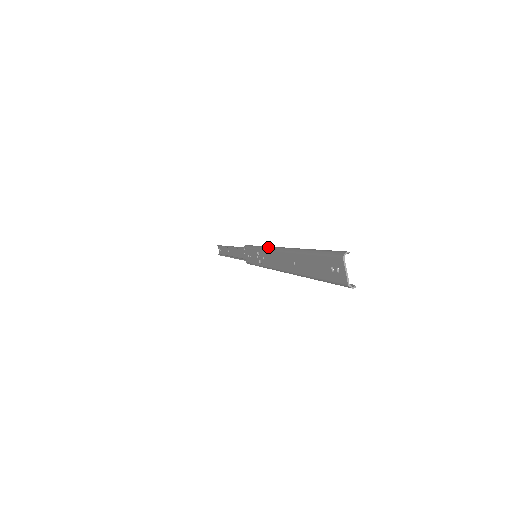
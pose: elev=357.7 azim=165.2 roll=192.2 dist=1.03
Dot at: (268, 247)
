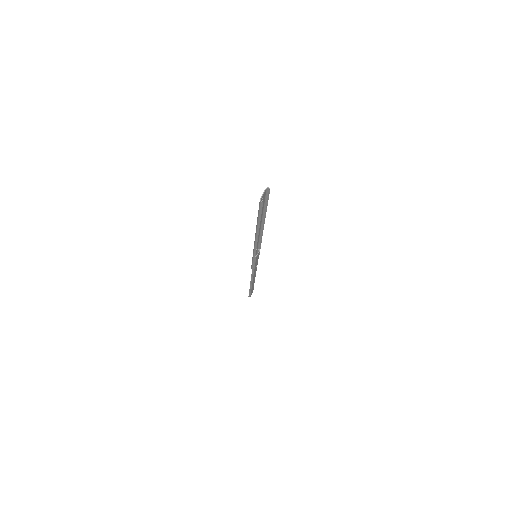
Dot at: (260, 237)
